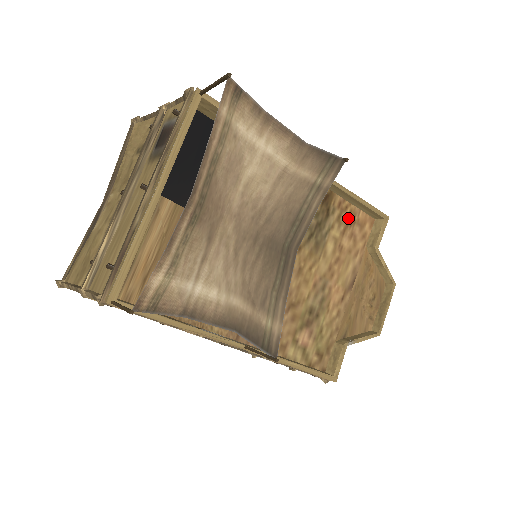
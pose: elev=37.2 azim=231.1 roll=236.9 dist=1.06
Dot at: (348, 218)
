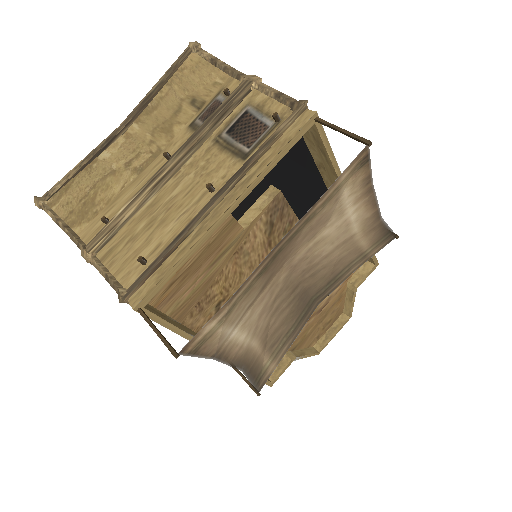
Dot at: occluded
